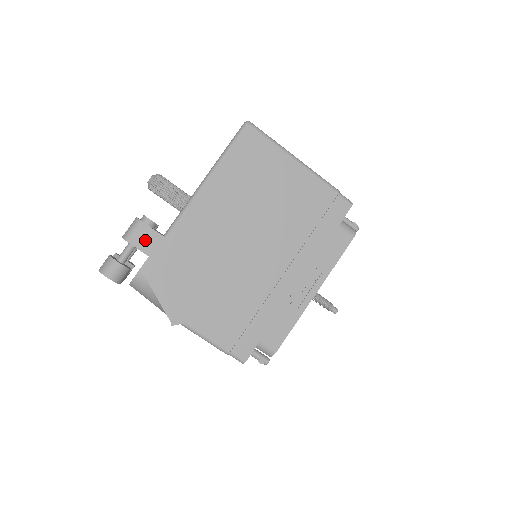
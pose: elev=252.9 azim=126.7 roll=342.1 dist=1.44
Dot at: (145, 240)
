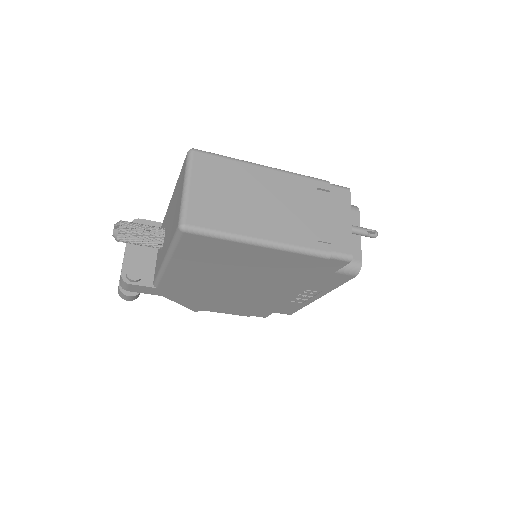
Dot at: (139, 289)
